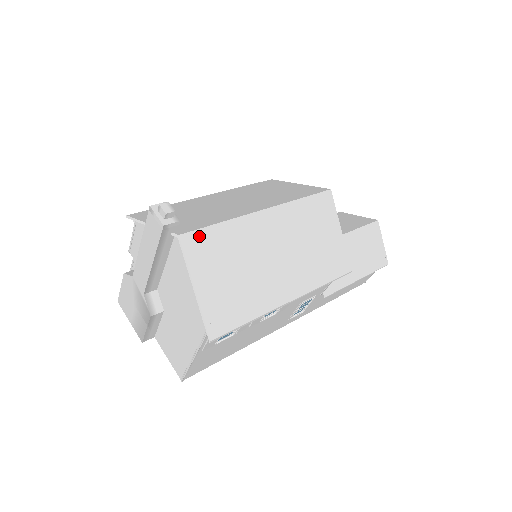
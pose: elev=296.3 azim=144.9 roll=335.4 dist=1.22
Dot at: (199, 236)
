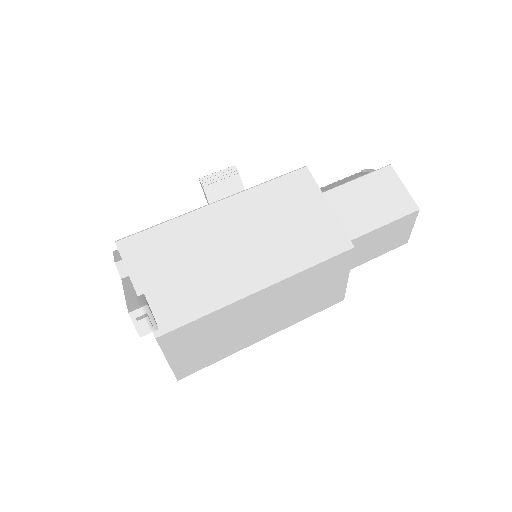
Dot at: (178, 332)
